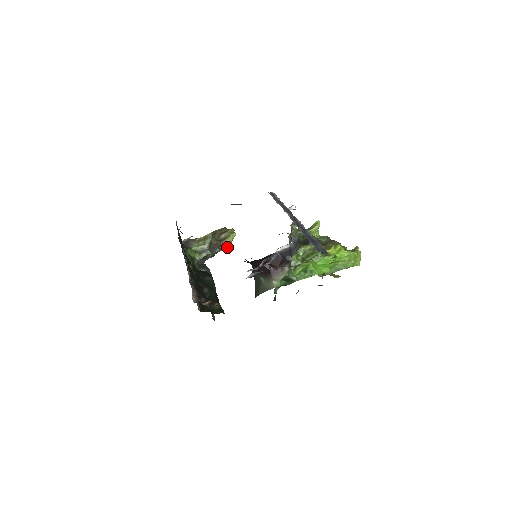
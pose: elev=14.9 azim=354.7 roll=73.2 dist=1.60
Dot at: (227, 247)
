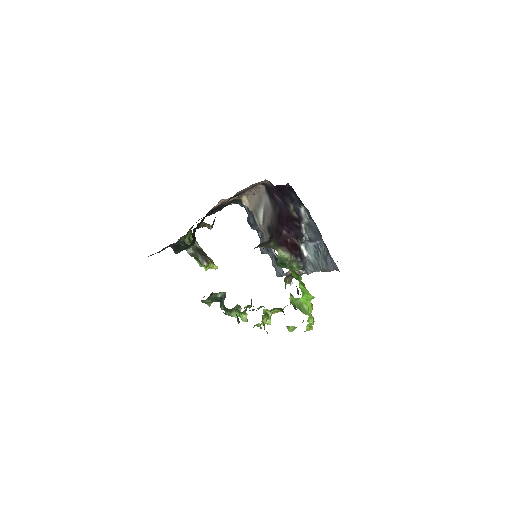
Dot at: (206, 262)
